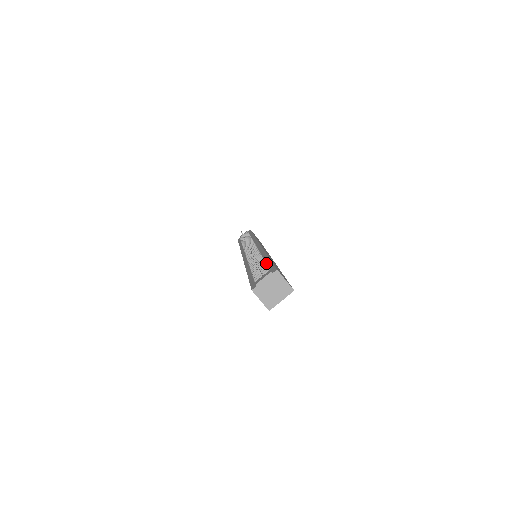
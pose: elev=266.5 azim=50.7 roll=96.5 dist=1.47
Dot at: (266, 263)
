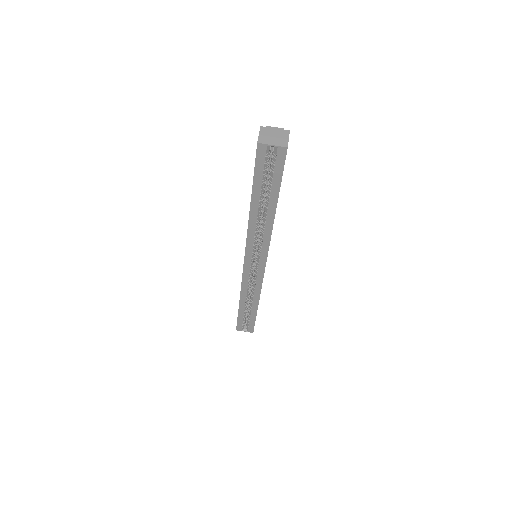
Dot at: occluded
